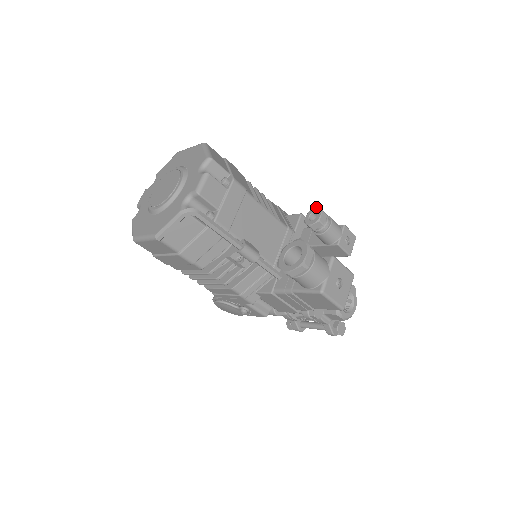
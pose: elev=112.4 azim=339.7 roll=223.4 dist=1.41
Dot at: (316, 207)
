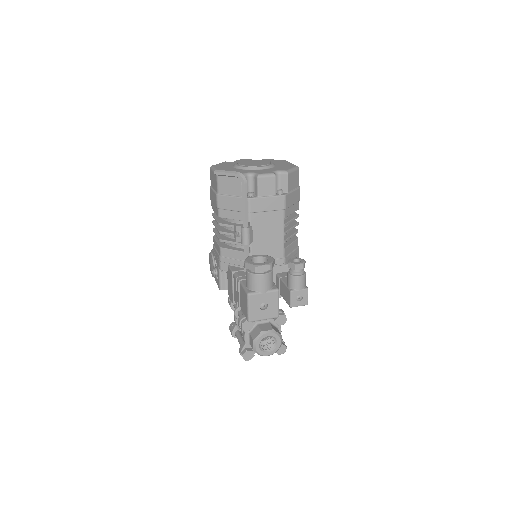
Dot at: occluded
